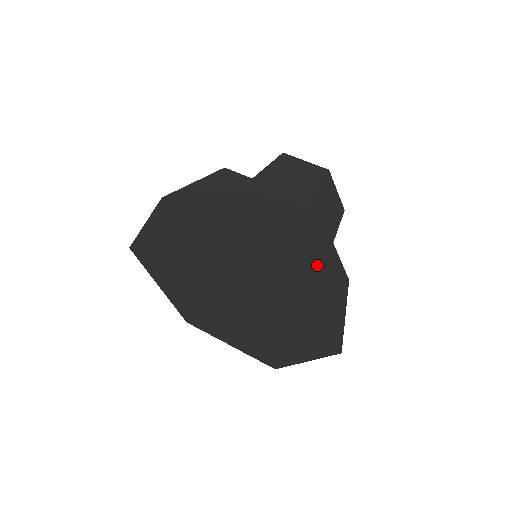
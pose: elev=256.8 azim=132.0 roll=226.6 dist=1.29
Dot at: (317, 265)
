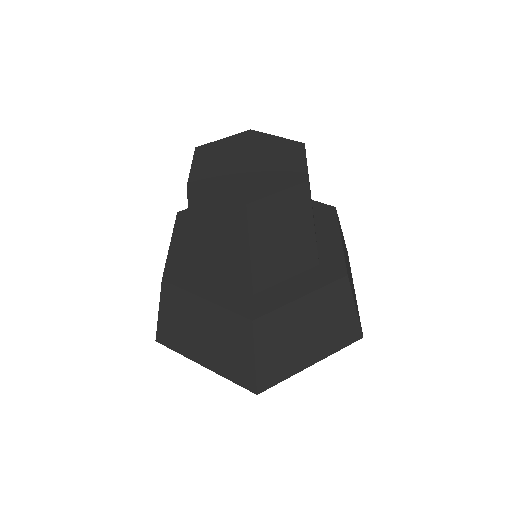
Dot at: (289, 351)
